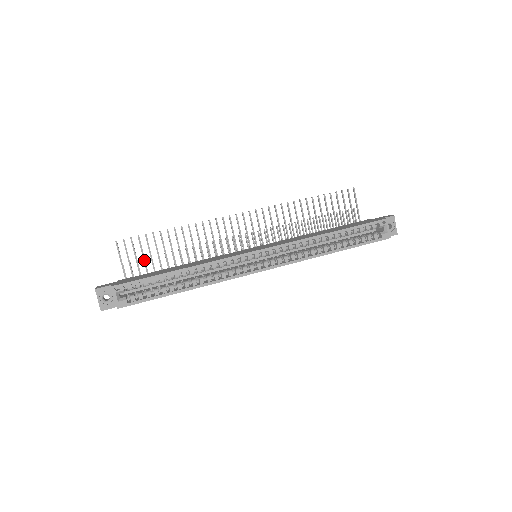
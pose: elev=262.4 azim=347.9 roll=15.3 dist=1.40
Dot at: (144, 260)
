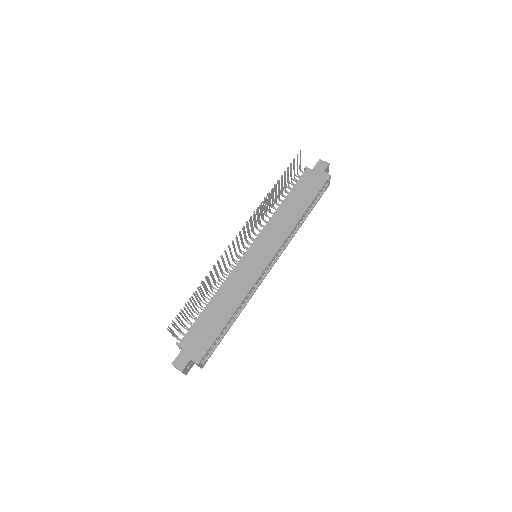
Dot at: (186, 317)
